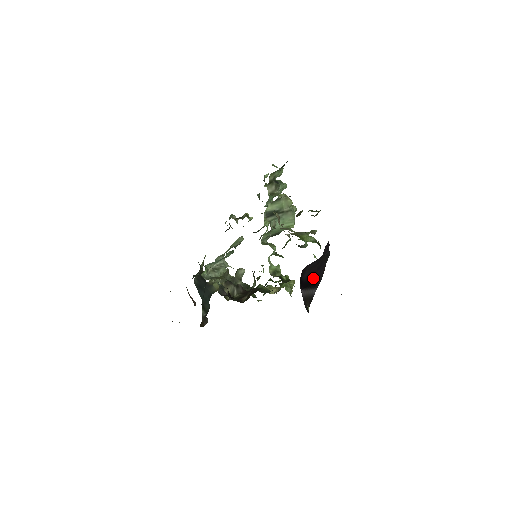
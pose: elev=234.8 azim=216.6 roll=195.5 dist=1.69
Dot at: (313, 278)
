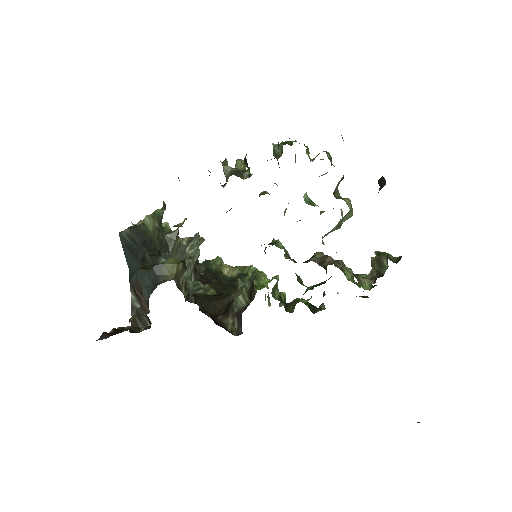
Dot at: occluded
